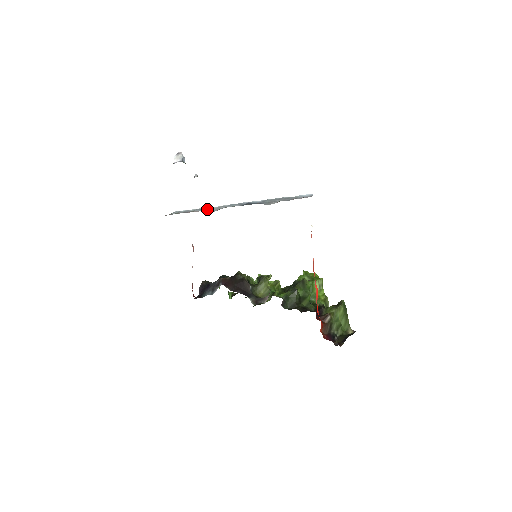
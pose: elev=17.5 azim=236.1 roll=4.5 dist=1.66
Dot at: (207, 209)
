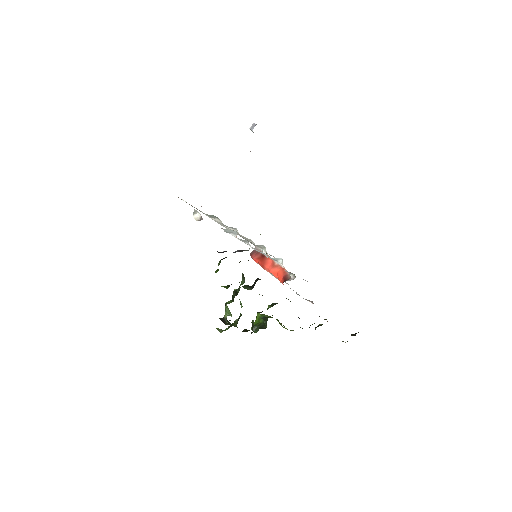
Dot at: occluded
